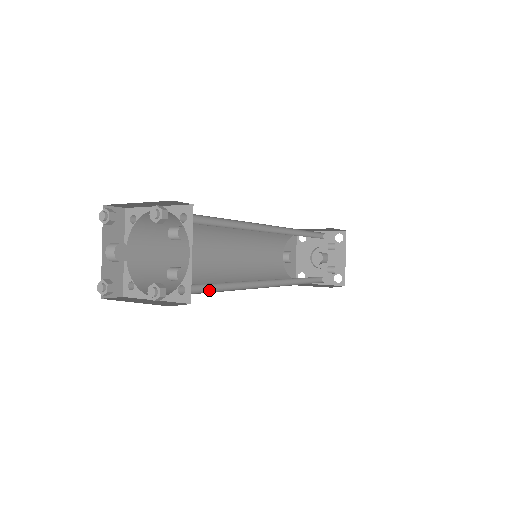
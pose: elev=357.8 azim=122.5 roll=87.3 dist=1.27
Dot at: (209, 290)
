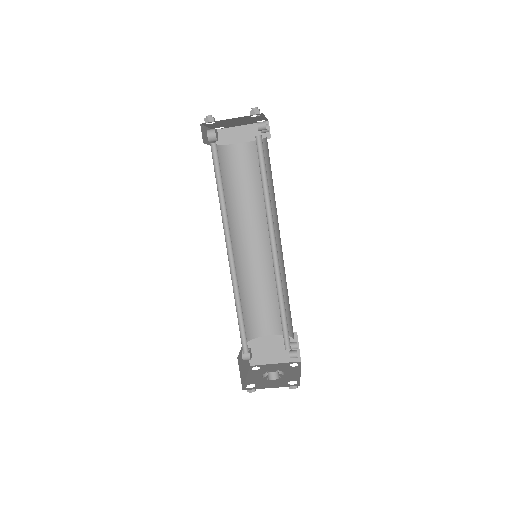
Dot at: (260, 168)
